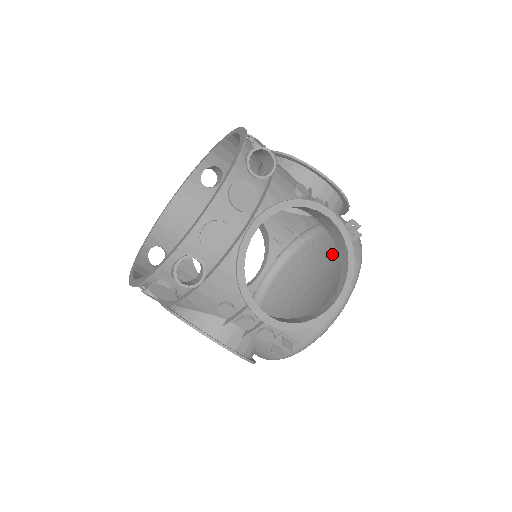
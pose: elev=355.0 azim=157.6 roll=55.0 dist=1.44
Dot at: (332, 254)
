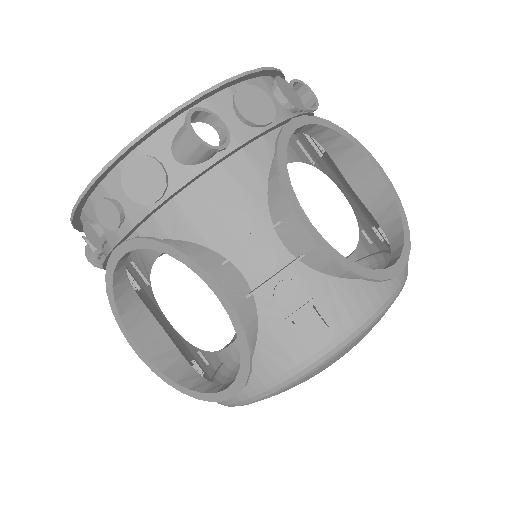
Dot at: occluded
